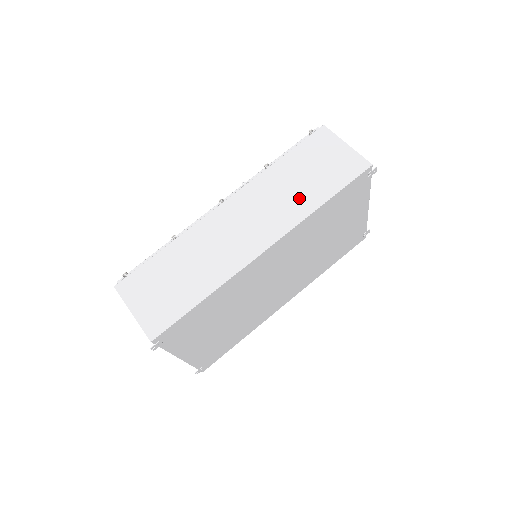
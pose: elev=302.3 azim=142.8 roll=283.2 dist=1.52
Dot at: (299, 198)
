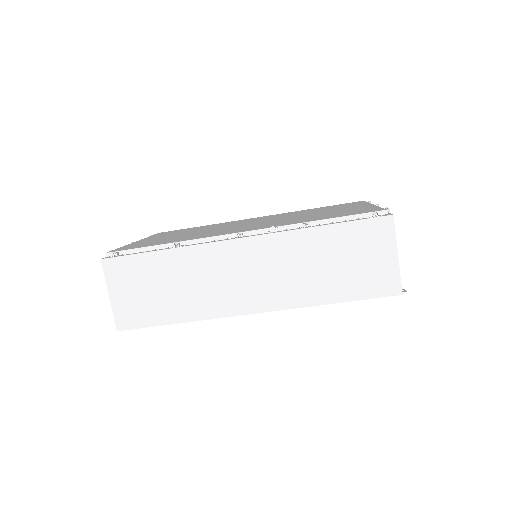
Dot at: (313, 283)
